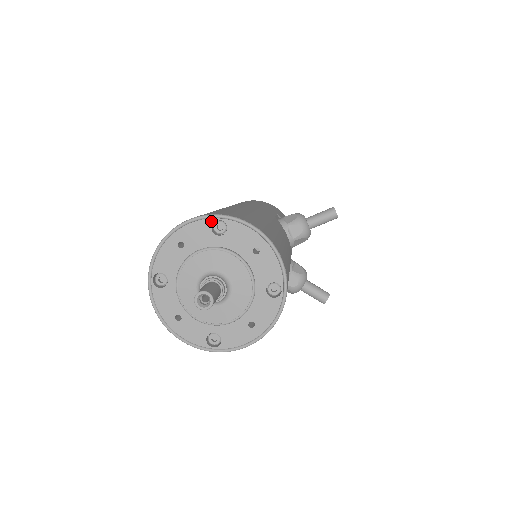
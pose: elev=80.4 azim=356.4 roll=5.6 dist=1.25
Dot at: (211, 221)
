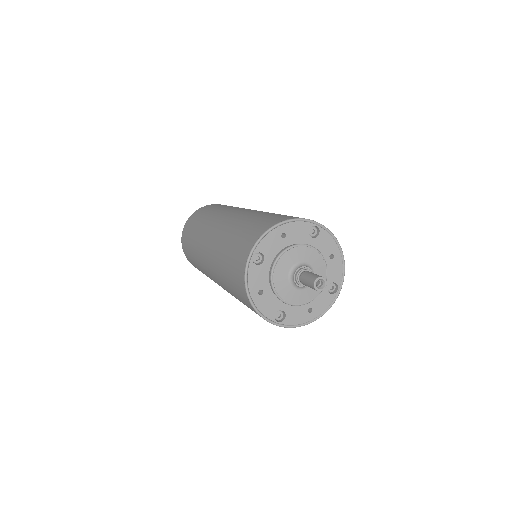
Dot at: (311, 225)
